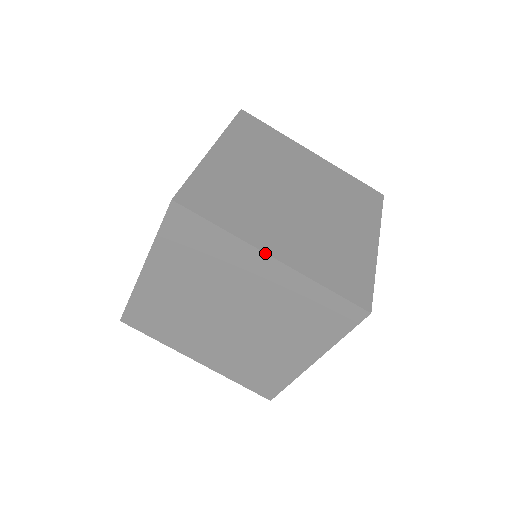
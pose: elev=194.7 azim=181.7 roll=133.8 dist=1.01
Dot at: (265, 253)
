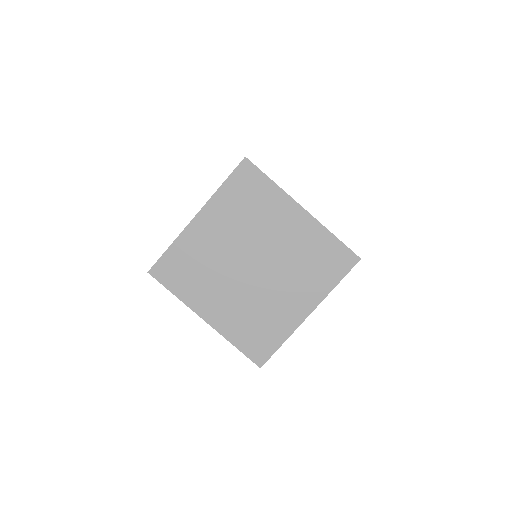
Dot at: (199, 316)
